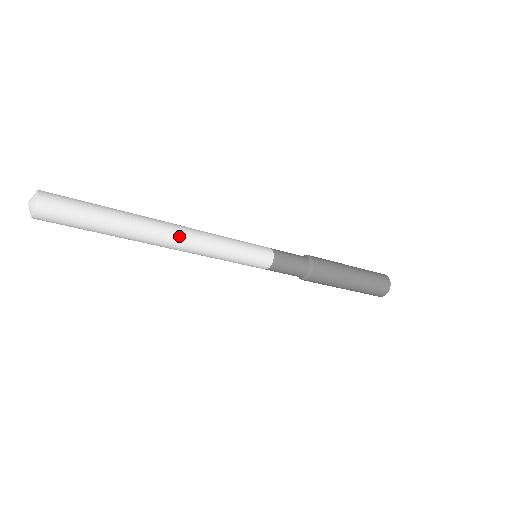
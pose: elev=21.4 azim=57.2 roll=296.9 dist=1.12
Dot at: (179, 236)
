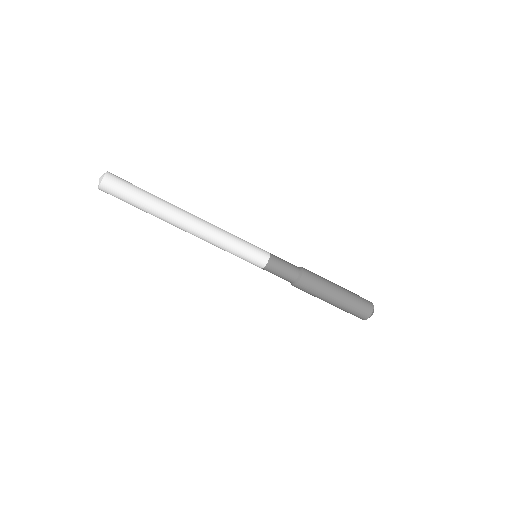
Dot at: (198, 217)
